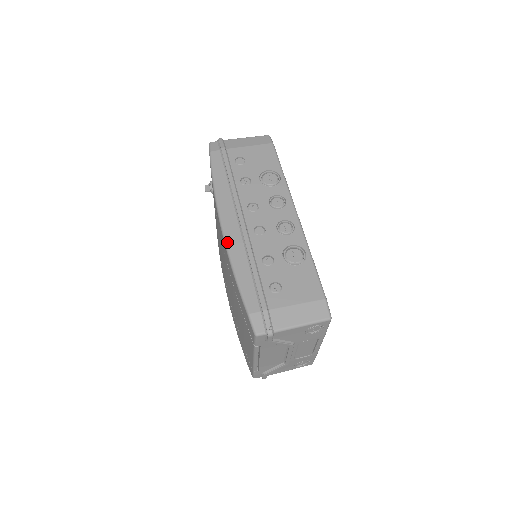
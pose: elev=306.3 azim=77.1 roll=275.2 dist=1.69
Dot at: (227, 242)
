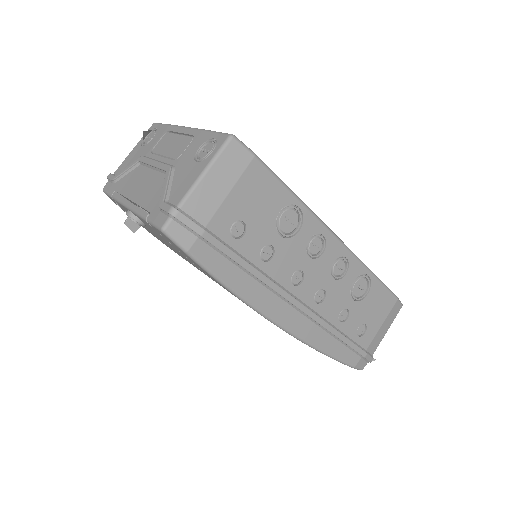
Dot at: (300, 337)
